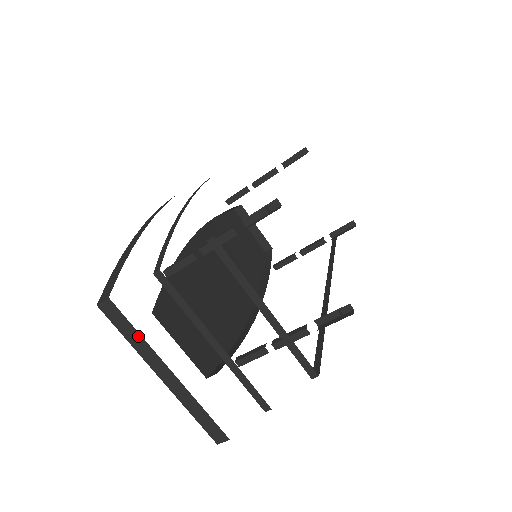
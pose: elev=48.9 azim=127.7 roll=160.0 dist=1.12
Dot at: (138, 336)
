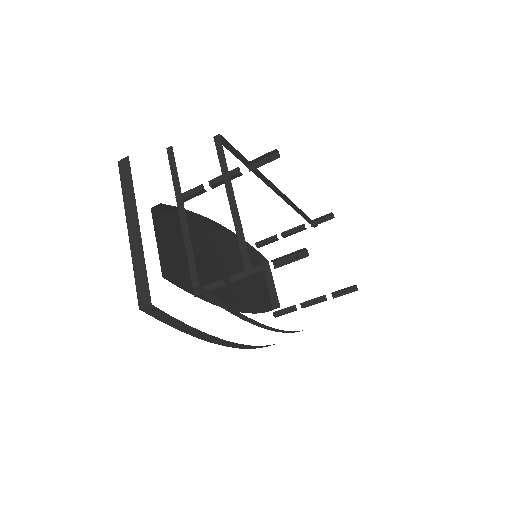
Dot at: (132, 189)
